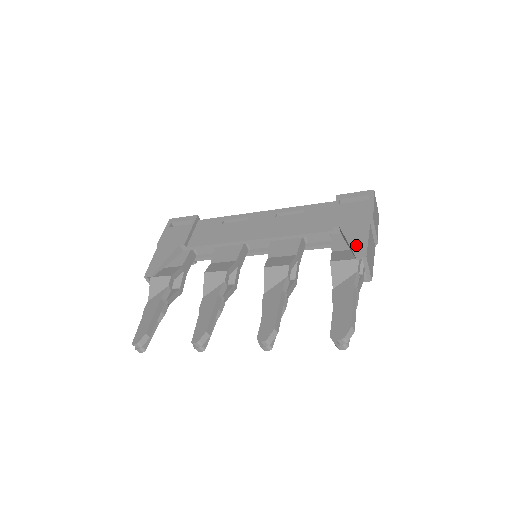
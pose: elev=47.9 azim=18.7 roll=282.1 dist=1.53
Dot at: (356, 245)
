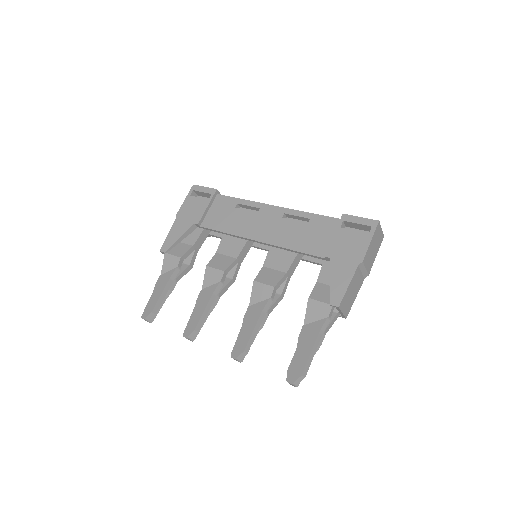
Dot at: (335, 289)
